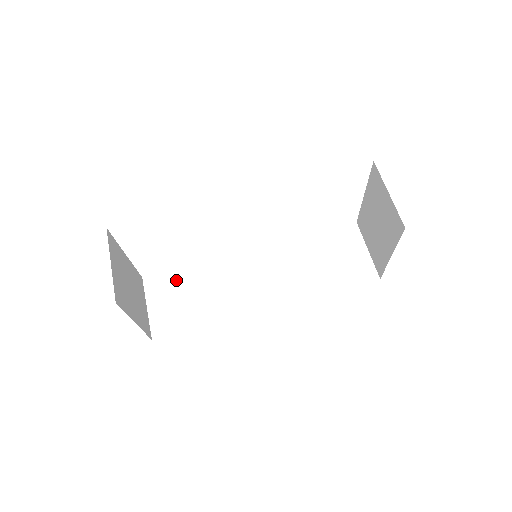
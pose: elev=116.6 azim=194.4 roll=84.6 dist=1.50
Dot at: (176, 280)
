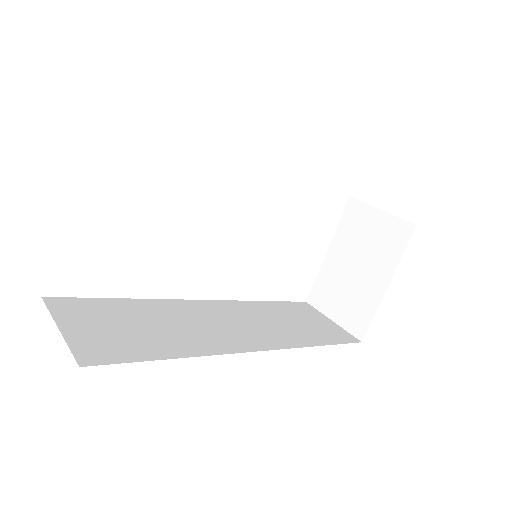
Dot at: (106, 308)
